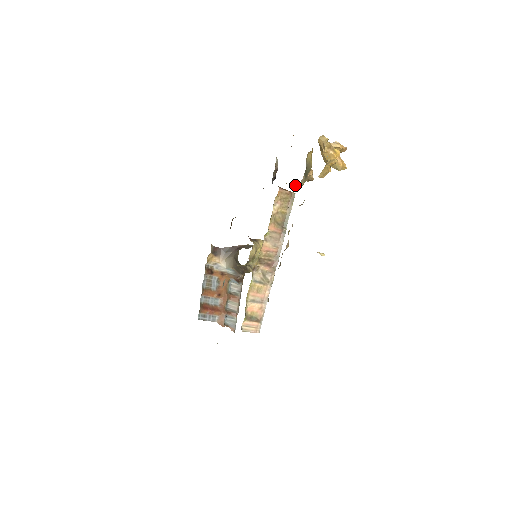
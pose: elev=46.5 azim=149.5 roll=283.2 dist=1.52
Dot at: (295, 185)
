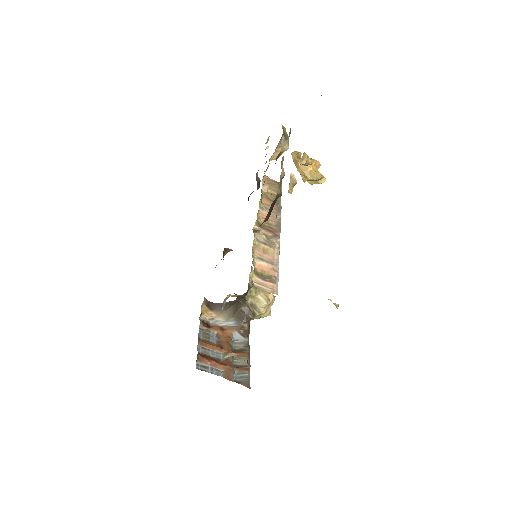
Dot at: (278, 152)
